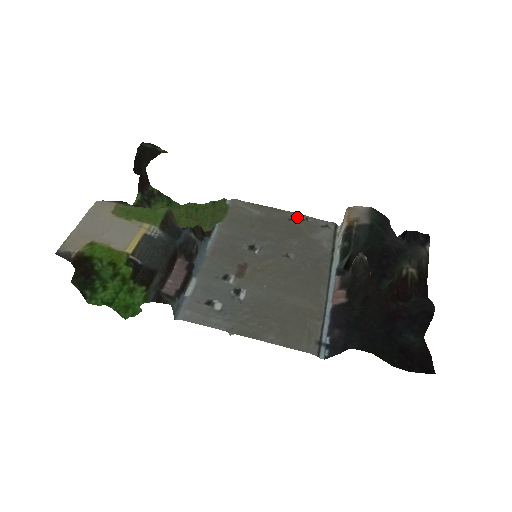
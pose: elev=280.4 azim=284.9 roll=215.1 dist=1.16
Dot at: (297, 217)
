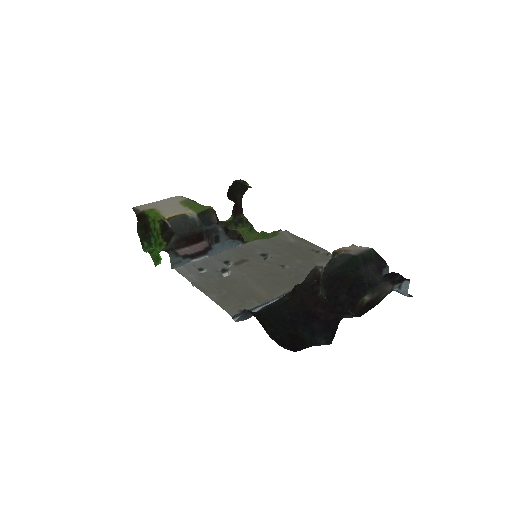
Dot at: (320, 251)
